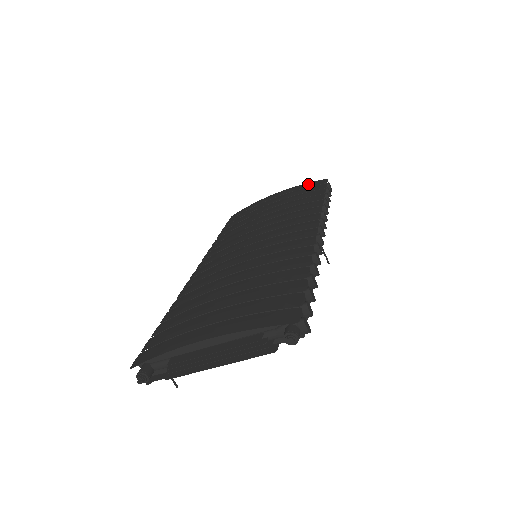
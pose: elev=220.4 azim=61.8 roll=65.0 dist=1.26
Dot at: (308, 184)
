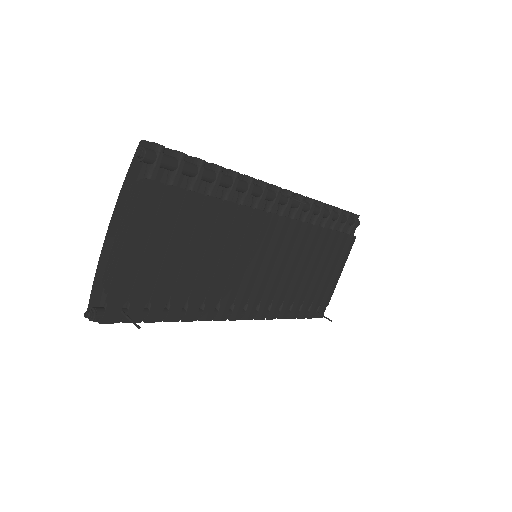
Dot at: occluded
